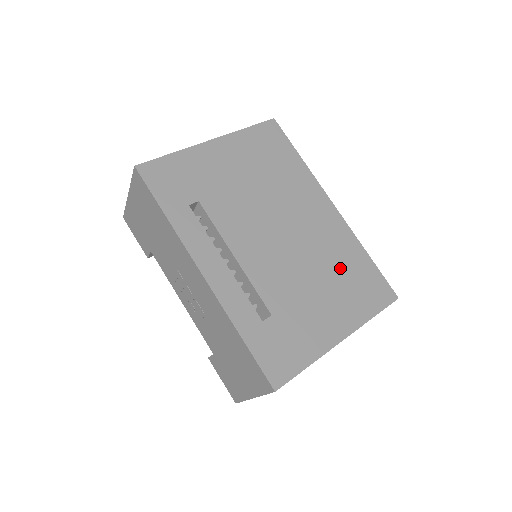
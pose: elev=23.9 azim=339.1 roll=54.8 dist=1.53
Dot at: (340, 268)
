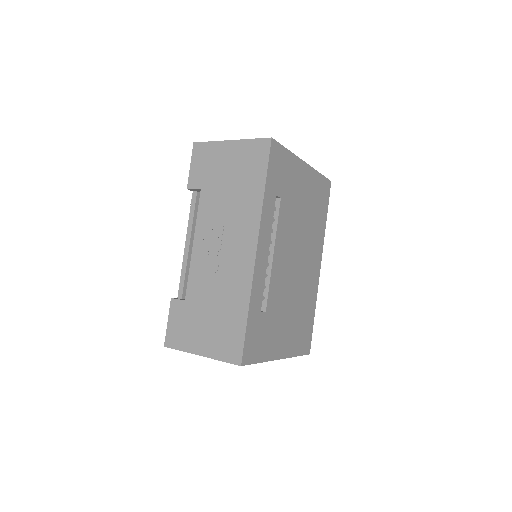
Dot at: (302, 310)
